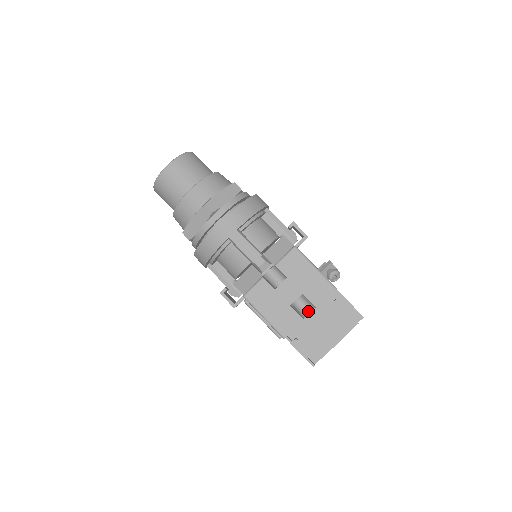
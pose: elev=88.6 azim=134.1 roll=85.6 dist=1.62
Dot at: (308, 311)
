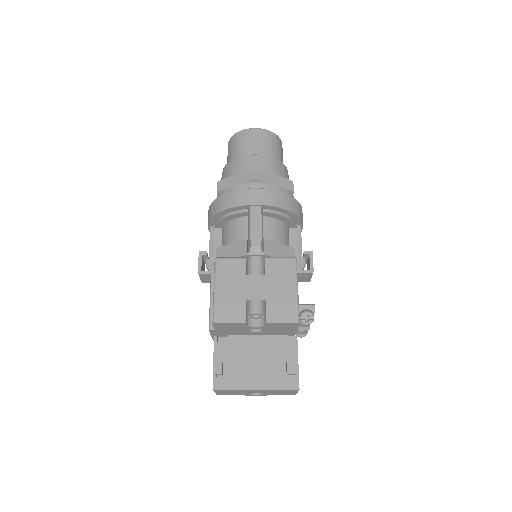
Dot at: (256, 324)
